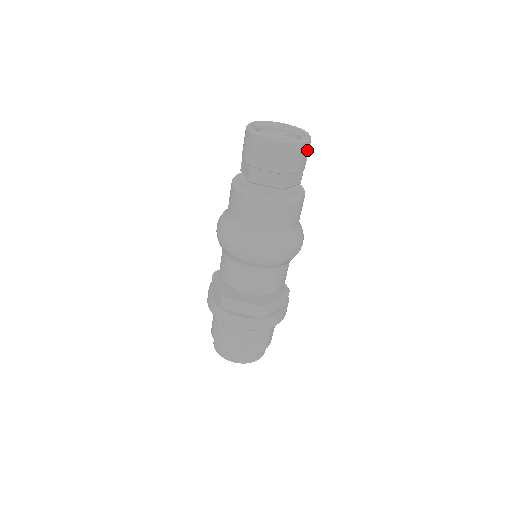
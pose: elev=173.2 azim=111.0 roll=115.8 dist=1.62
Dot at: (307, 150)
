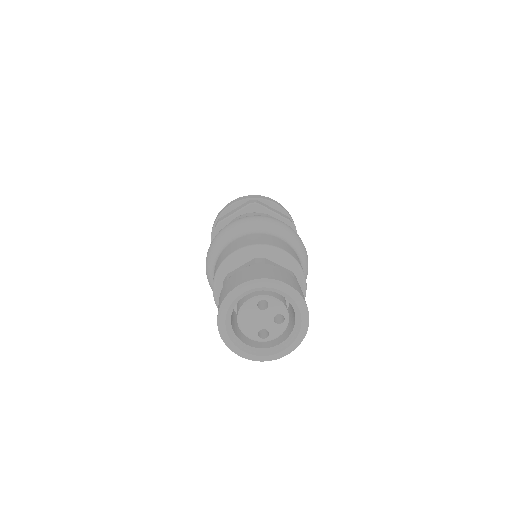
Dot at: occluded
